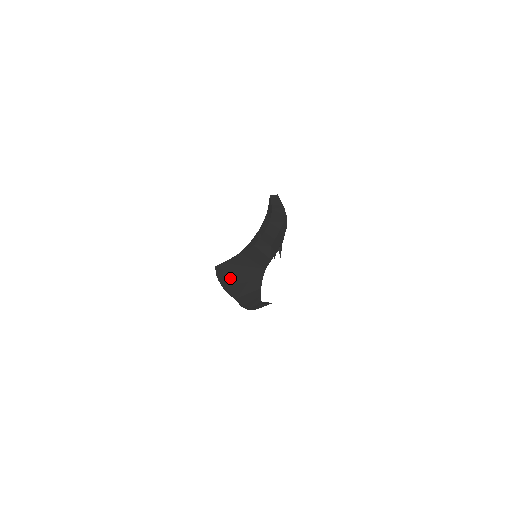
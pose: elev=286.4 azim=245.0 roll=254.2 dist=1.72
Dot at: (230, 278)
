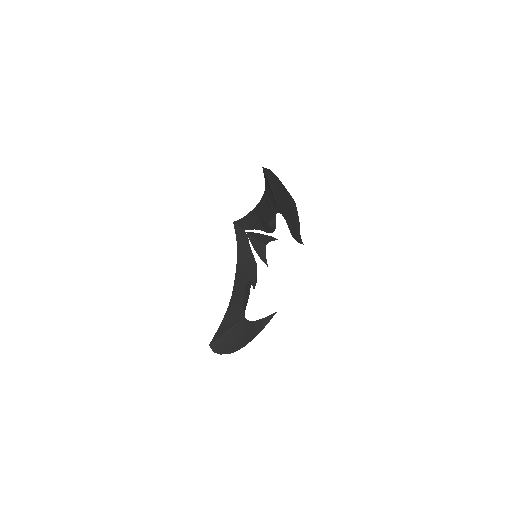
Dot at: (275, 176)
